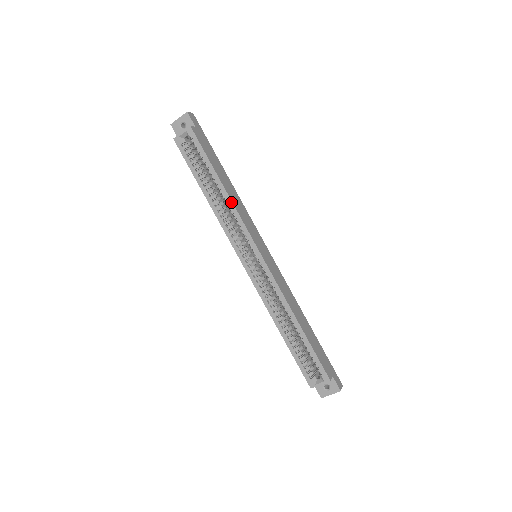
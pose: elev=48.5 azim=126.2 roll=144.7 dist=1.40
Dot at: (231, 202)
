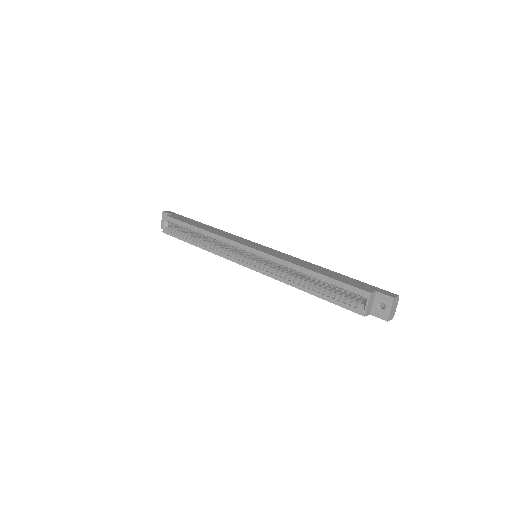
Dot at: (211, 233)
